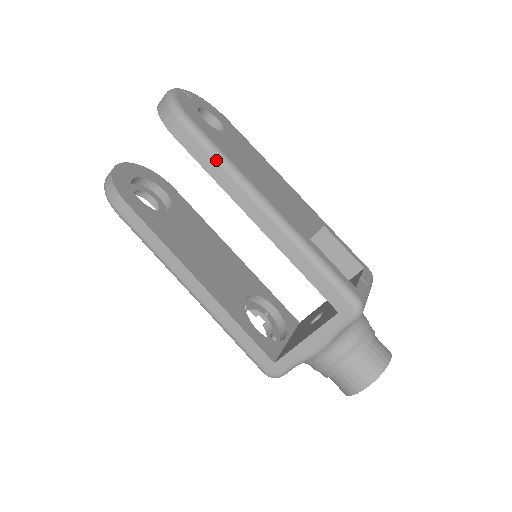
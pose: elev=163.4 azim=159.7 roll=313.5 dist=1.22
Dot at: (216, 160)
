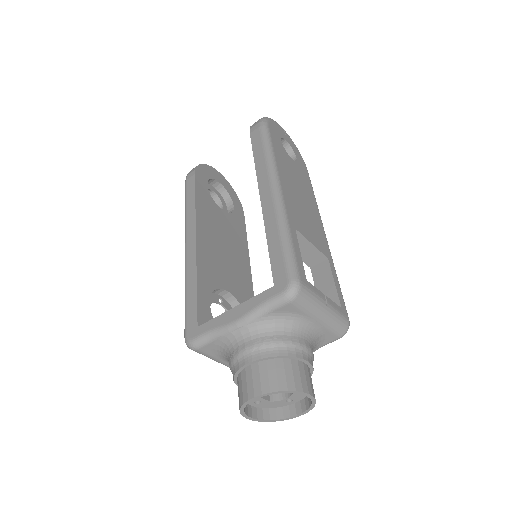
Dot at: (264, 149)
